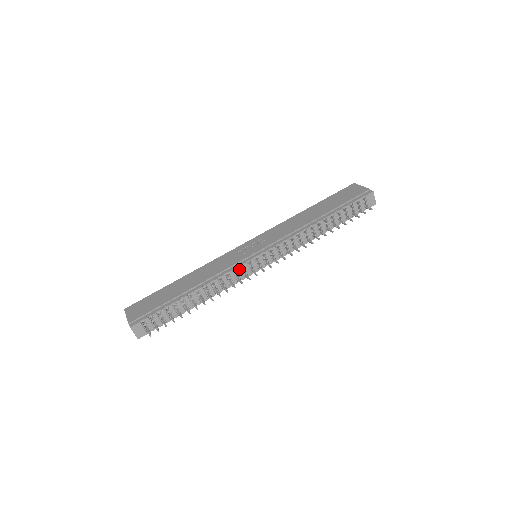
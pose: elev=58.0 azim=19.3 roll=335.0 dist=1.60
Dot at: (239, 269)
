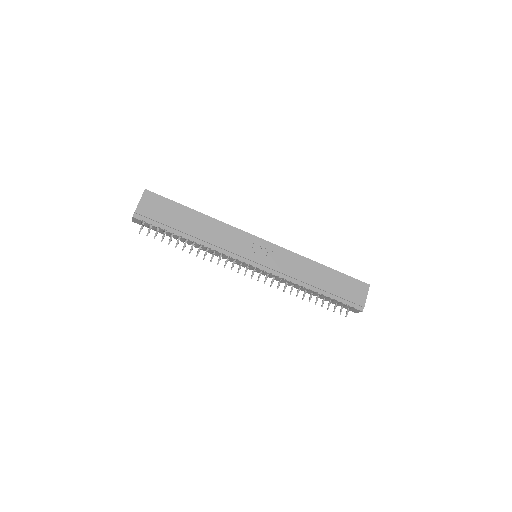
Dot at: (233, 259)
